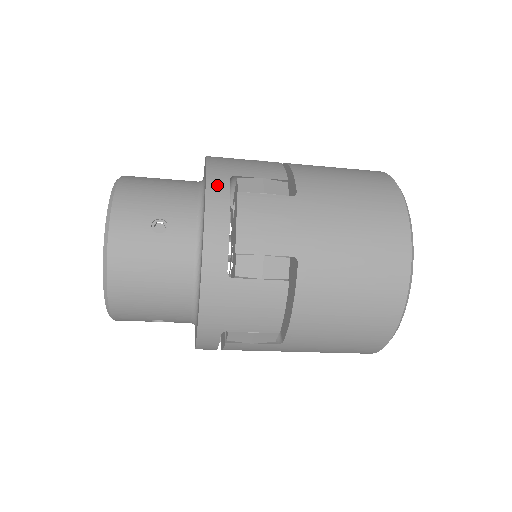
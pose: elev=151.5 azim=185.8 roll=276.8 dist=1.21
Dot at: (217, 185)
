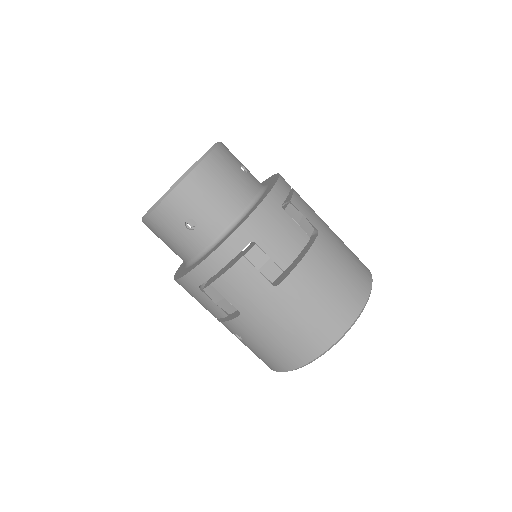
Dot at: occluded
